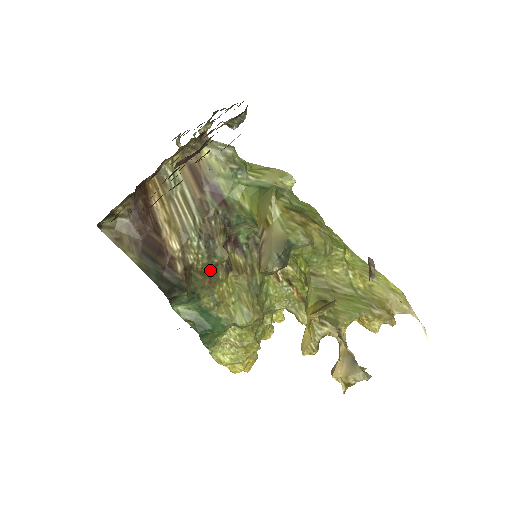
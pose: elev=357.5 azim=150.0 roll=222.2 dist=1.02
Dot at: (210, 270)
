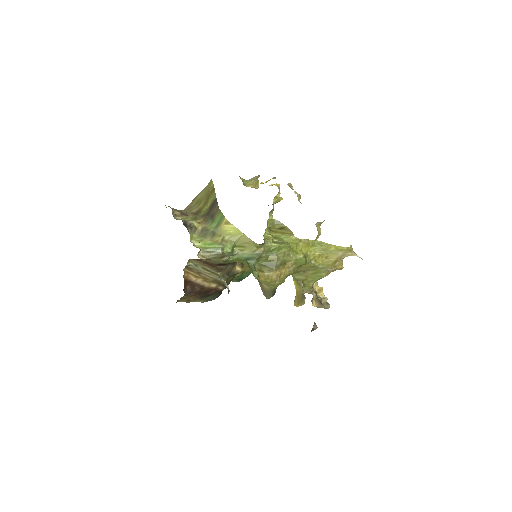
Dot at: occluded
